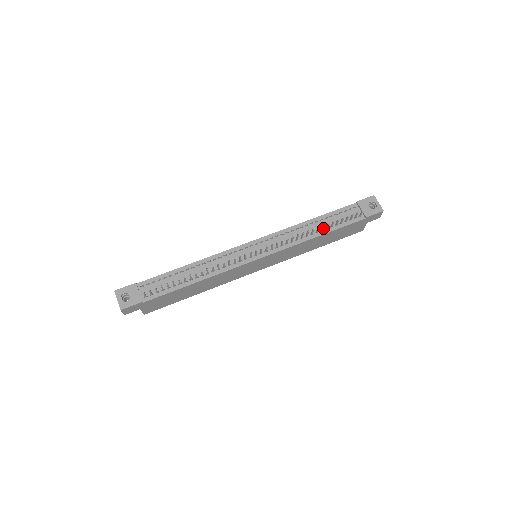
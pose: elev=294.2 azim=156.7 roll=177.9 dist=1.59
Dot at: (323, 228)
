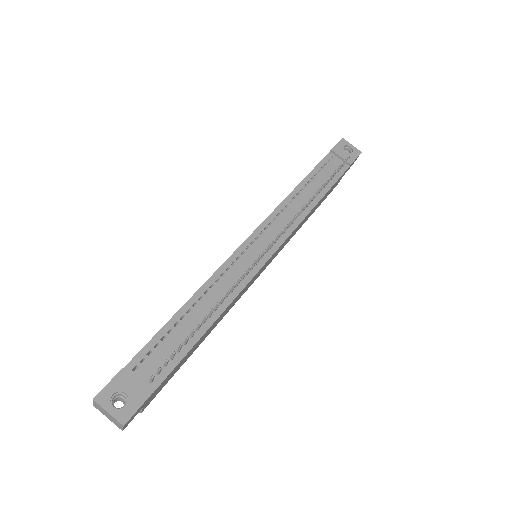
Dot at: occluded
